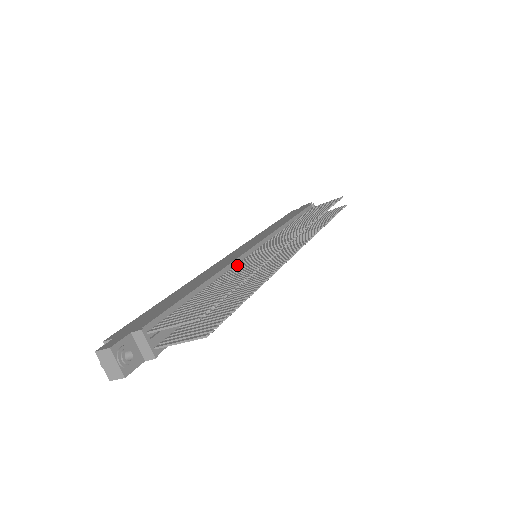
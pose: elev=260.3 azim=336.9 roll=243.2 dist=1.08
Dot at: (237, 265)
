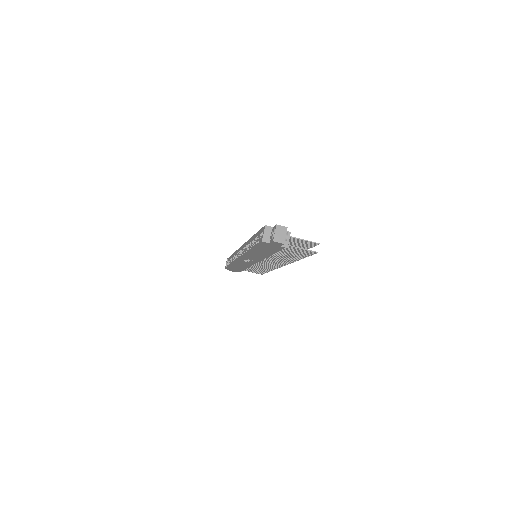
Dot at: occluded
